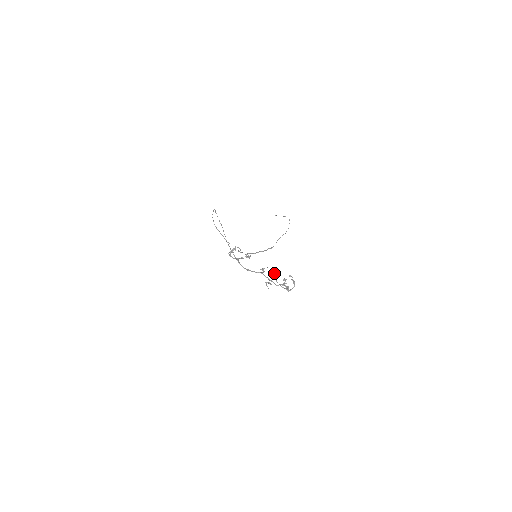
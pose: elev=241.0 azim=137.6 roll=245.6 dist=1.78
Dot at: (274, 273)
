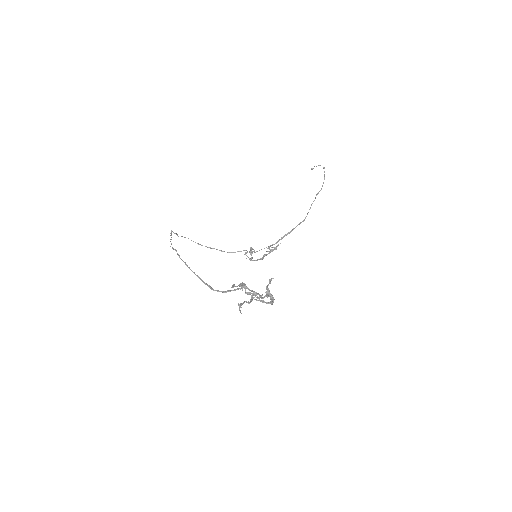
Dot at: occluded
